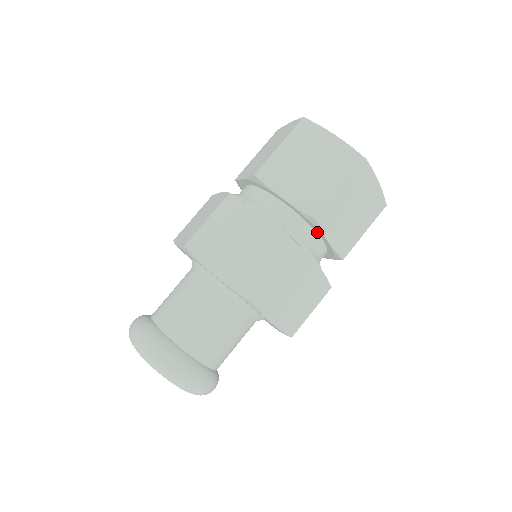
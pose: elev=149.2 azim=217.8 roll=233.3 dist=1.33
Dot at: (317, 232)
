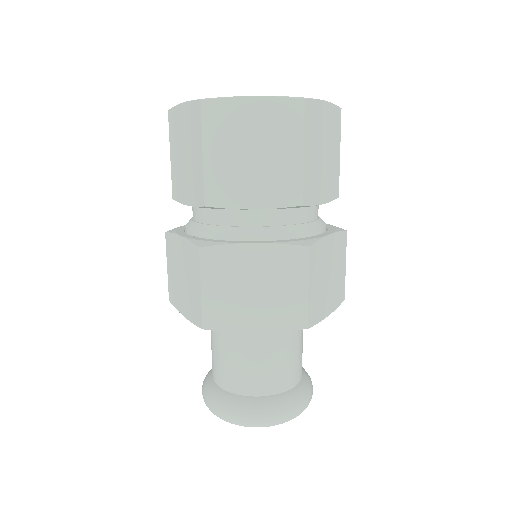
Dot at: occluded
